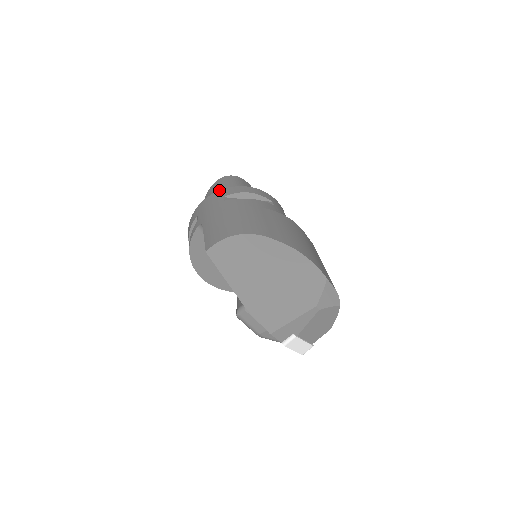
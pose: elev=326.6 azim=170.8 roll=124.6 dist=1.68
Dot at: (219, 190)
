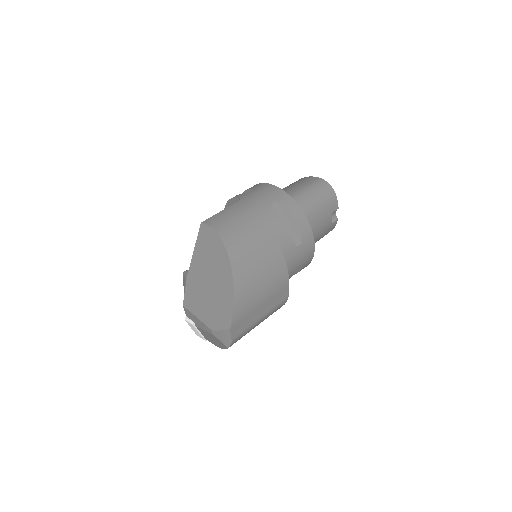
Dot at: occluded
